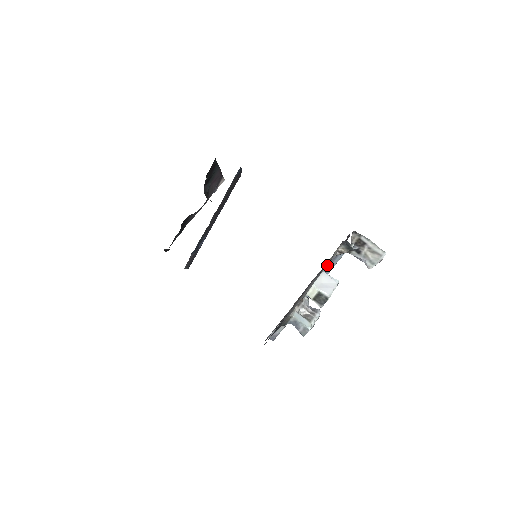
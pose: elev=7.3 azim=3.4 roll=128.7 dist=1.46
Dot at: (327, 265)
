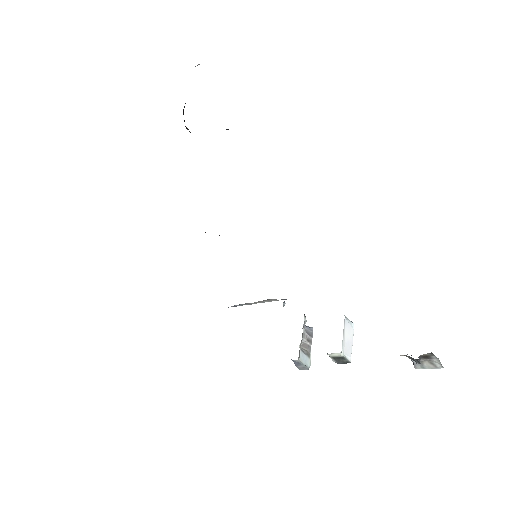
Dot at: occluded
